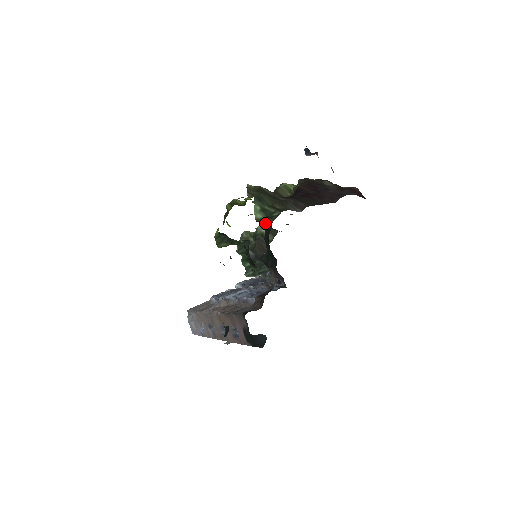
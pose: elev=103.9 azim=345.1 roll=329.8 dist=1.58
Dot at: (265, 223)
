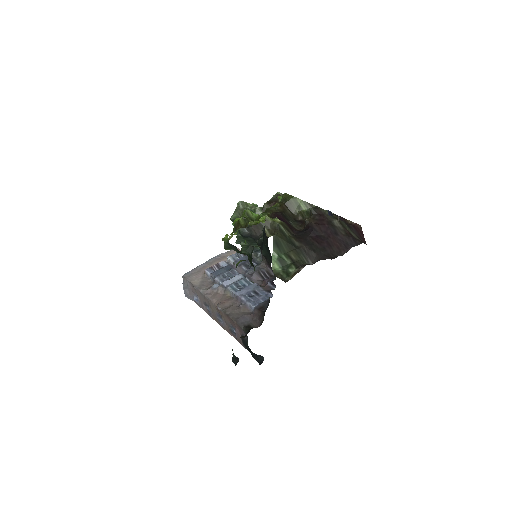
Dot at: occluded
